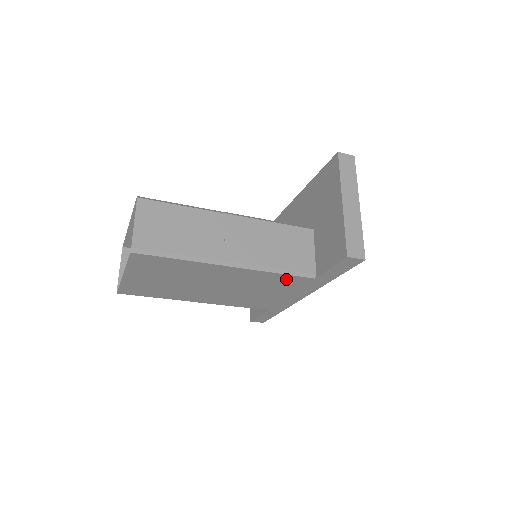
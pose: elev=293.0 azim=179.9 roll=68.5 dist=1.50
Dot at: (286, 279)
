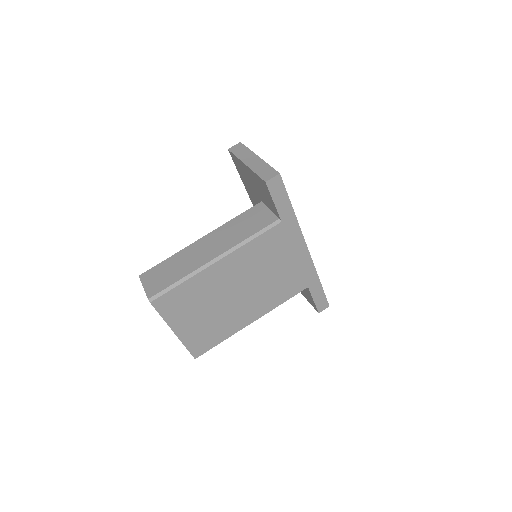
Dot at: (267, 240)
